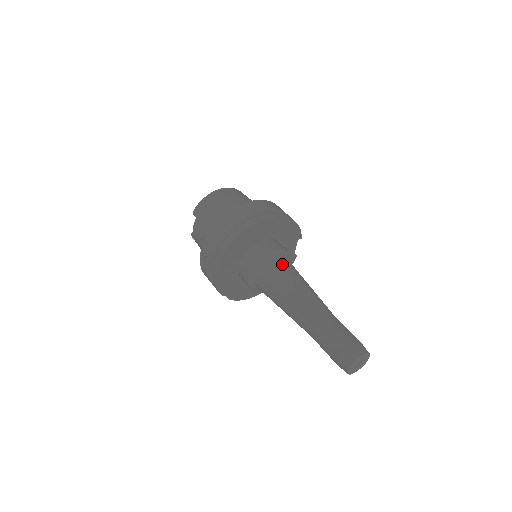
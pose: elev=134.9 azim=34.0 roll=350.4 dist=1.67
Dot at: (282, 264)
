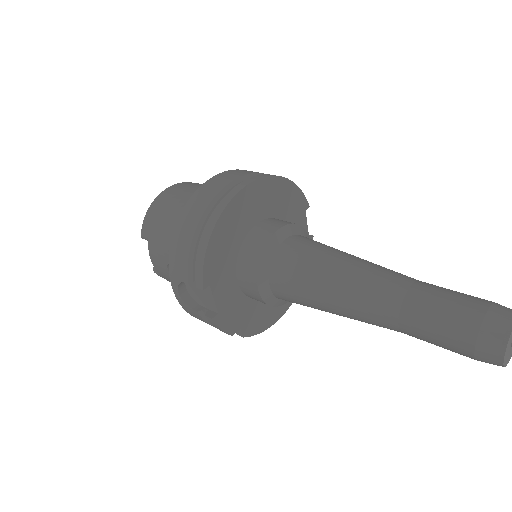
Dot at: (300, 244)
